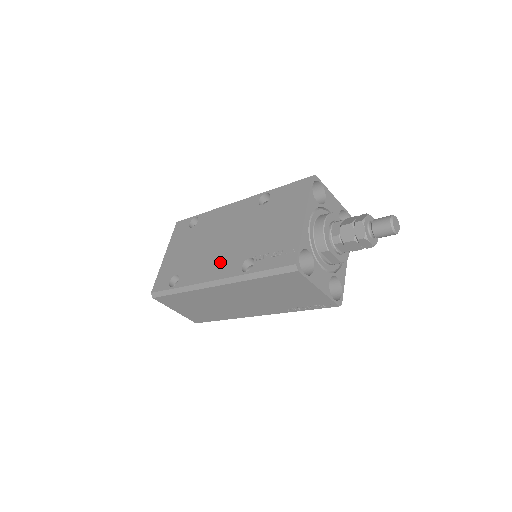
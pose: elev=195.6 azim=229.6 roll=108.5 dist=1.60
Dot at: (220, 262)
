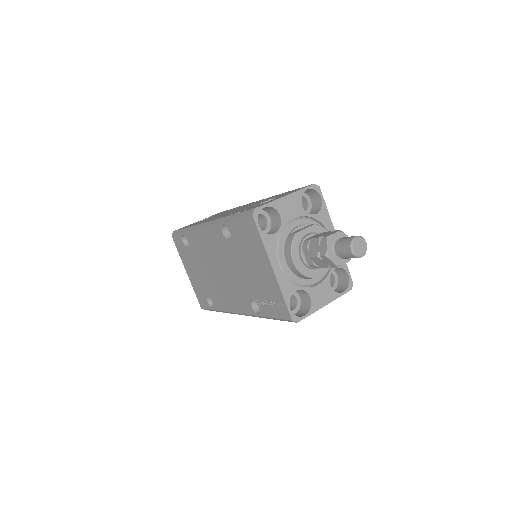
Dot at: (232, 296)
